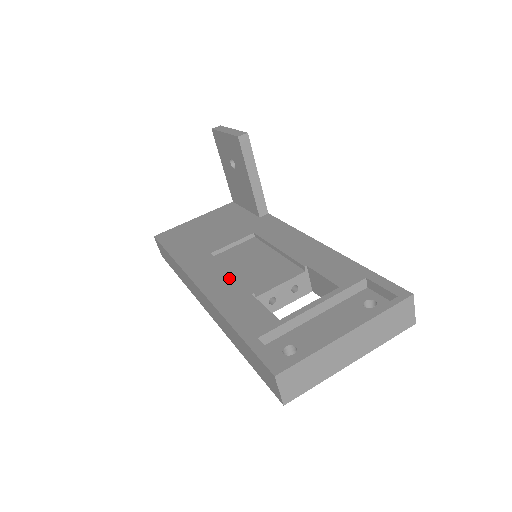
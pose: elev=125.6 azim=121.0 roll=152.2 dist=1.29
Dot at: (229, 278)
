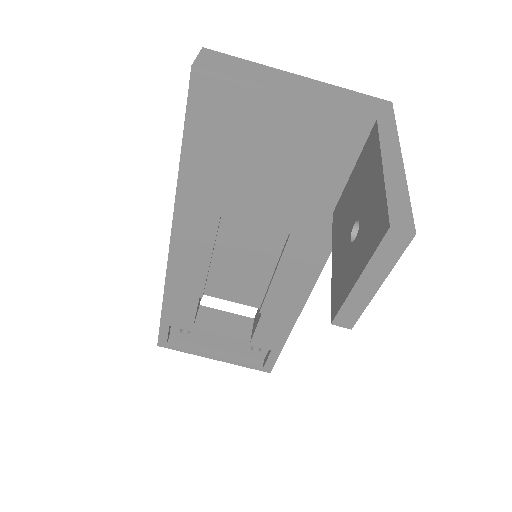
Dot at: (201, 269)
